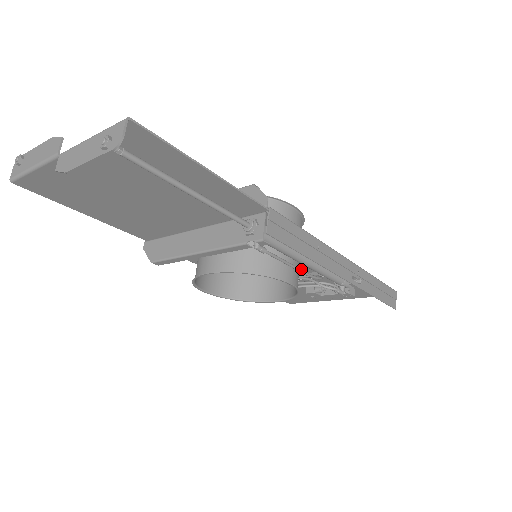
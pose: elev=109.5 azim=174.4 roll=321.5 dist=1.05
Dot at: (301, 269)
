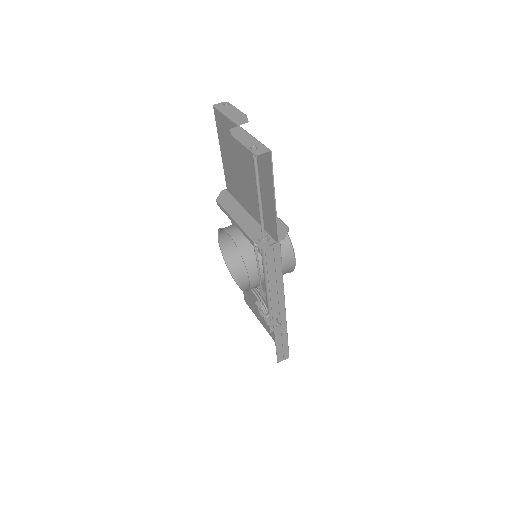
Dot at: occluded
